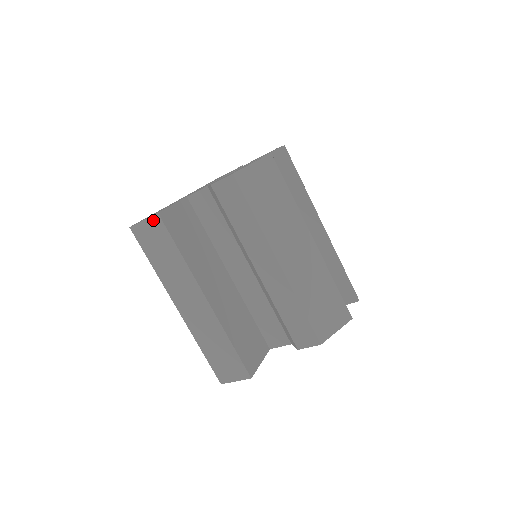
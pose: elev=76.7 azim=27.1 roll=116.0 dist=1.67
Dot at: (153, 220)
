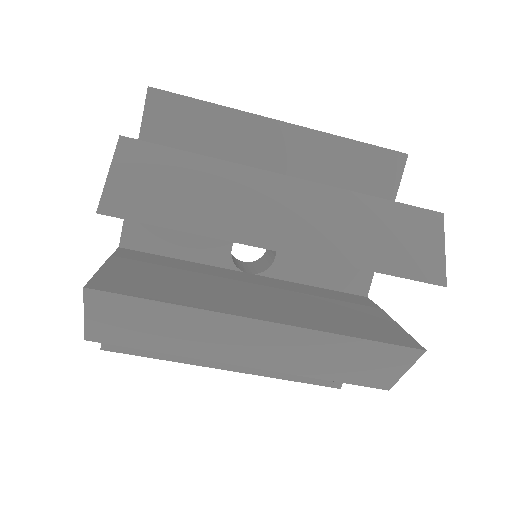
Dot at: occluded
